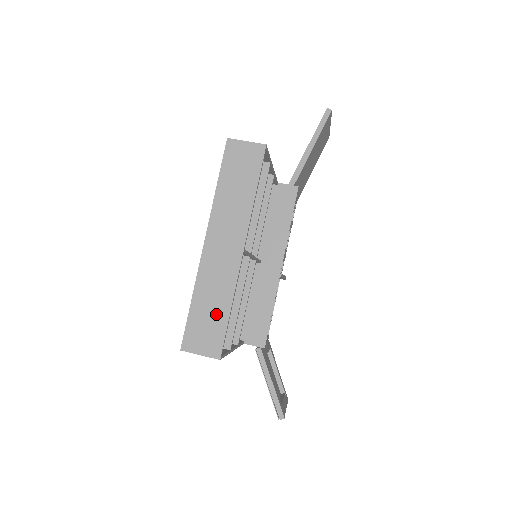
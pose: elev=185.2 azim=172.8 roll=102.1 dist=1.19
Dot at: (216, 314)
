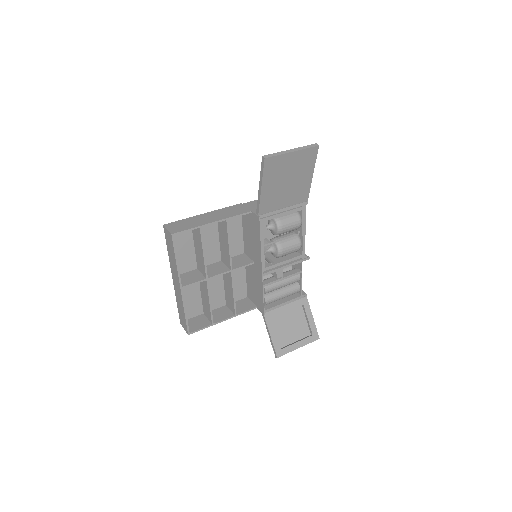
Dot at: (183, 314)
